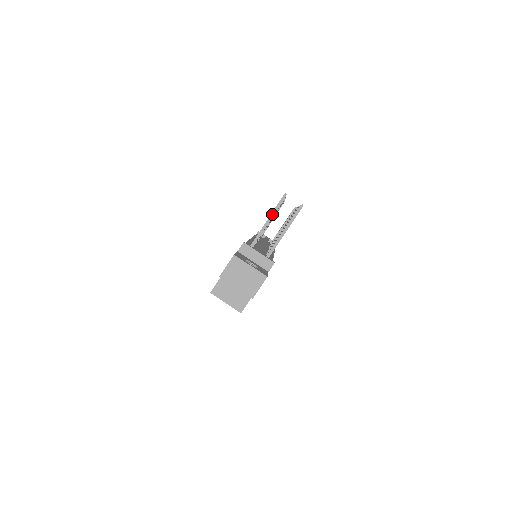
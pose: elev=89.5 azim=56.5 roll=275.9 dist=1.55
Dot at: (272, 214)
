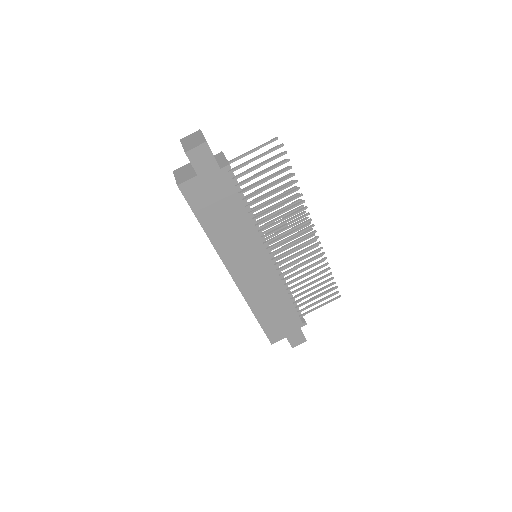
Dot at: (258, 147)
